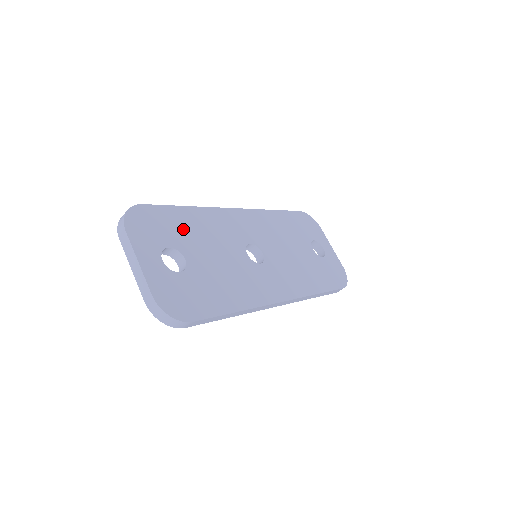
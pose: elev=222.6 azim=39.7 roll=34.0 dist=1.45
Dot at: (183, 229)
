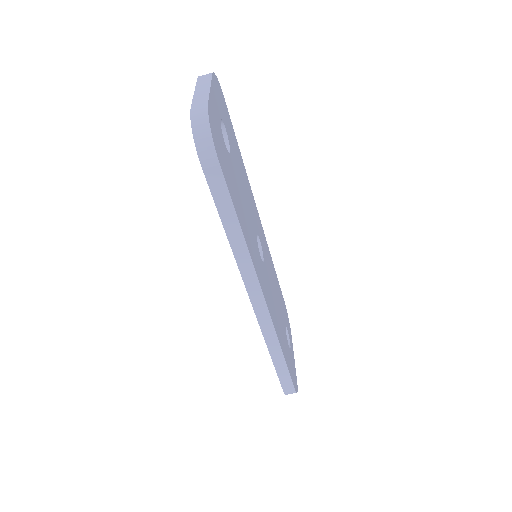
Dot at: (235, 149)
